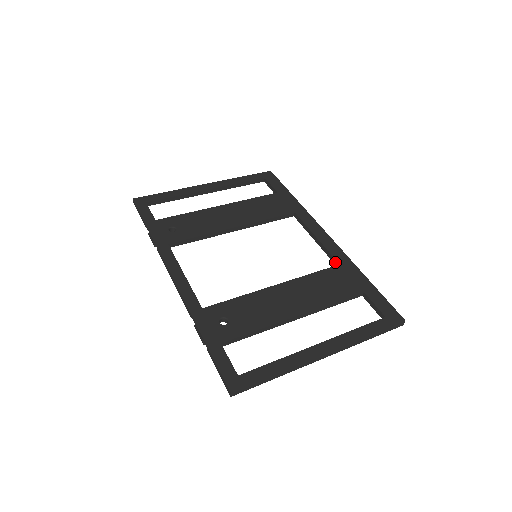
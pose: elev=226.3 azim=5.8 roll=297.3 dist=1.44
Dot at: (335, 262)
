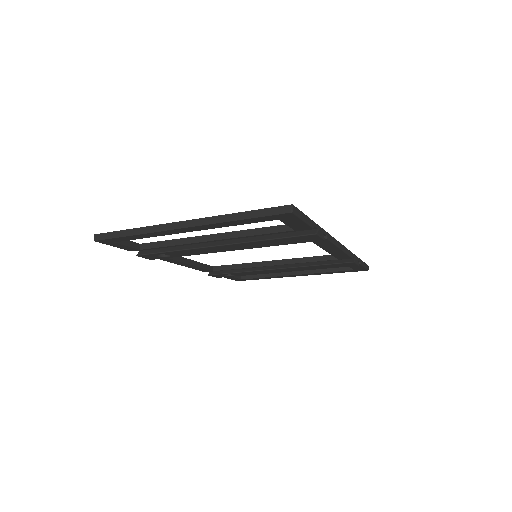
Dot at: occluded
